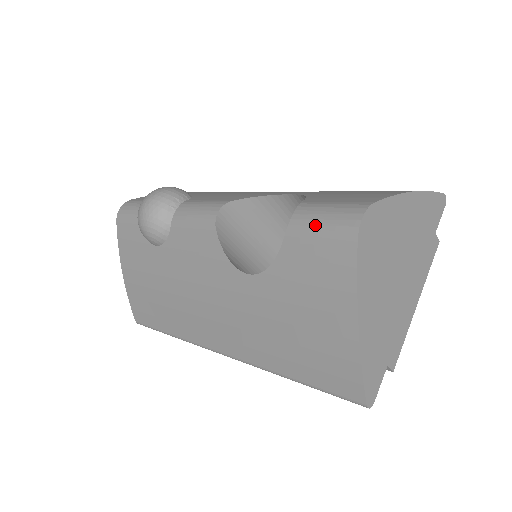
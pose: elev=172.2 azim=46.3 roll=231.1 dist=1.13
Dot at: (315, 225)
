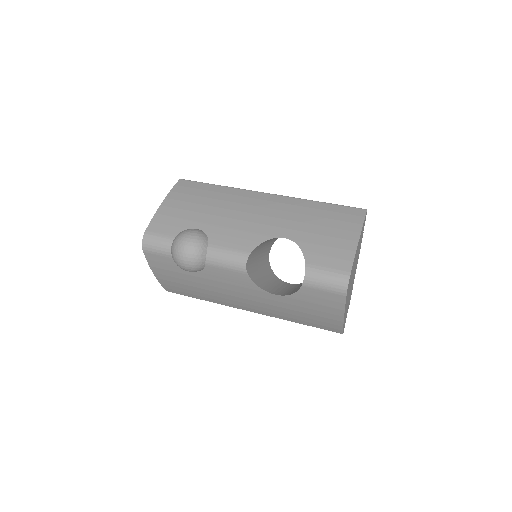
Dot at: (321, 285)
